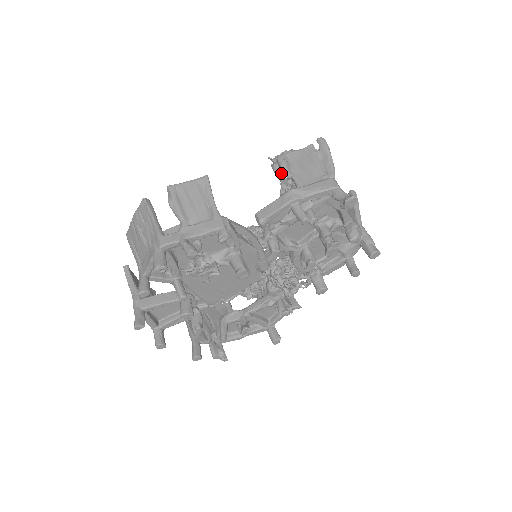
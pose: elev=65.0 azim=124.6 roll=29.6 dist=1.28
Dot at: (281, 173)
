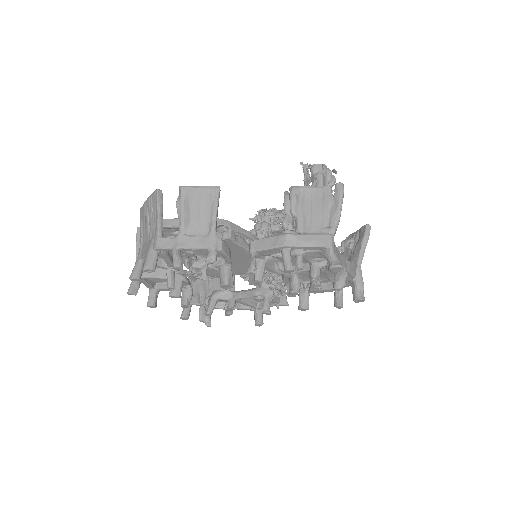
Dot at: (289, 207)
